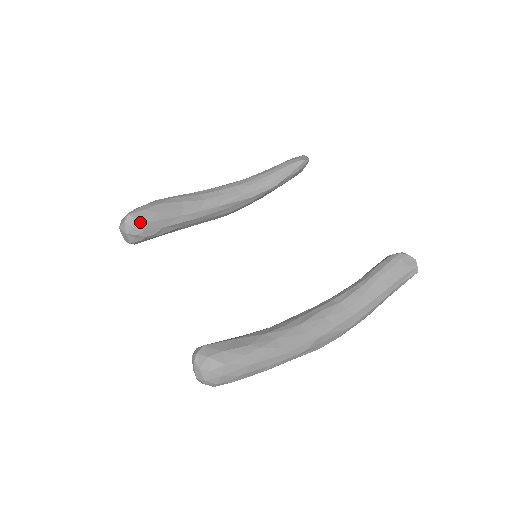
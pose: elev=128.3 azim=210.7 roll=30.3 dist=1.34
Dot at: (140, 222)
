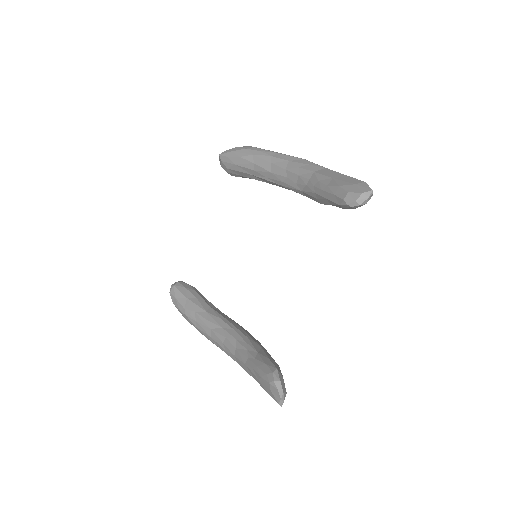
Dot at: (224, 165)
